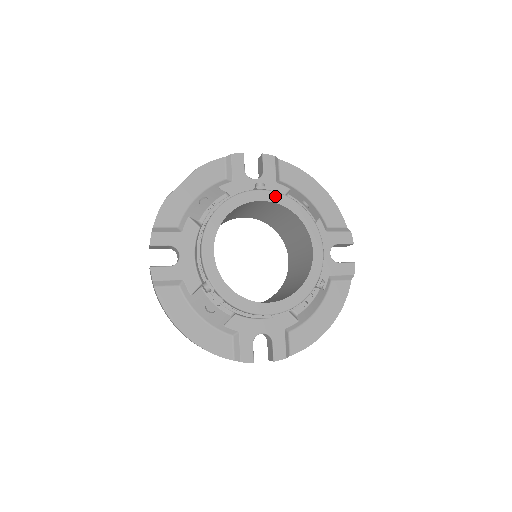
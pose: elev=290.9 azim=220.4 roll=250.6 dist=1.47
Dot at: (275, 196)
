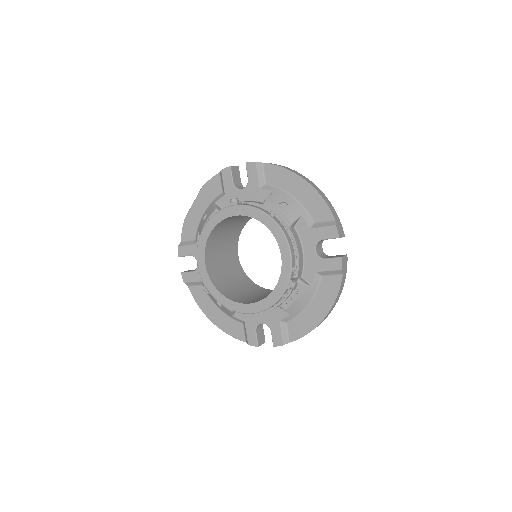
Dot at: (244, 209)
